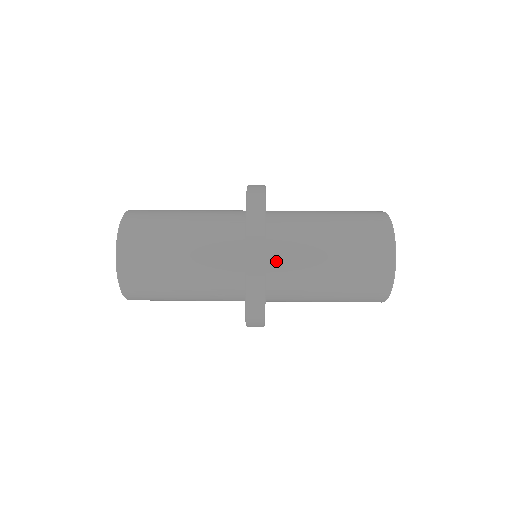
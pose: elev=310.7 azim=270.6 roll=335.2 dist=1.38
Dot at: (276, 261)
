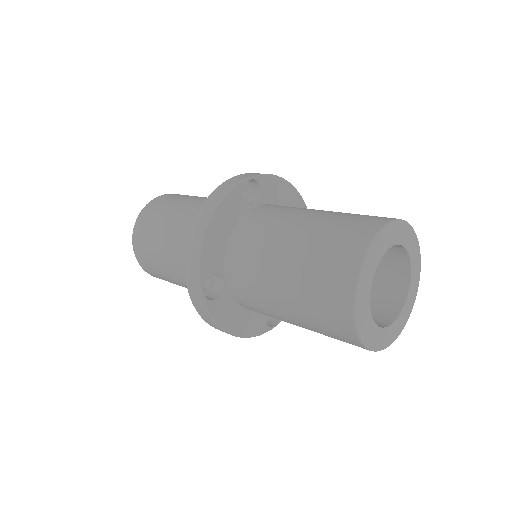
Dot at: (250, 219)
